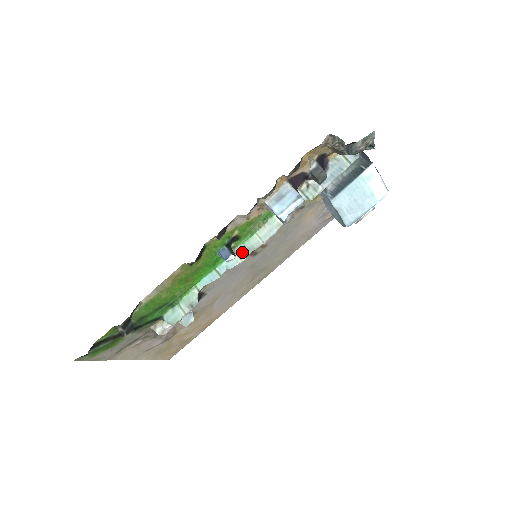
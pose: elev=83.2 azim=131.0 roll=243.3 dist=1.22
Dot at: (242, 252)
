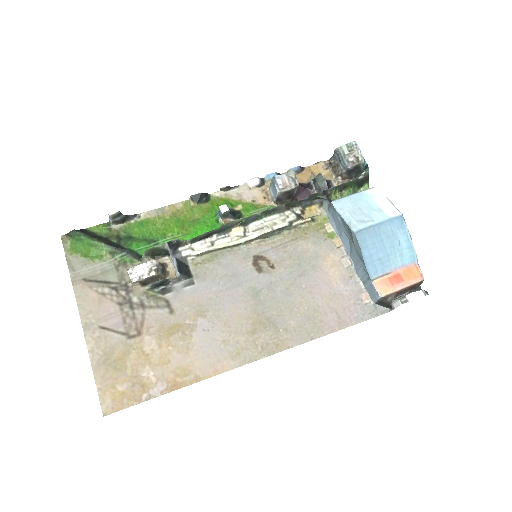
Dot at: (239, 222)
